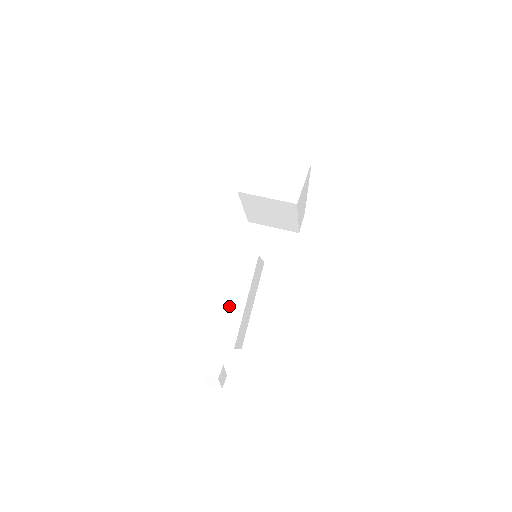
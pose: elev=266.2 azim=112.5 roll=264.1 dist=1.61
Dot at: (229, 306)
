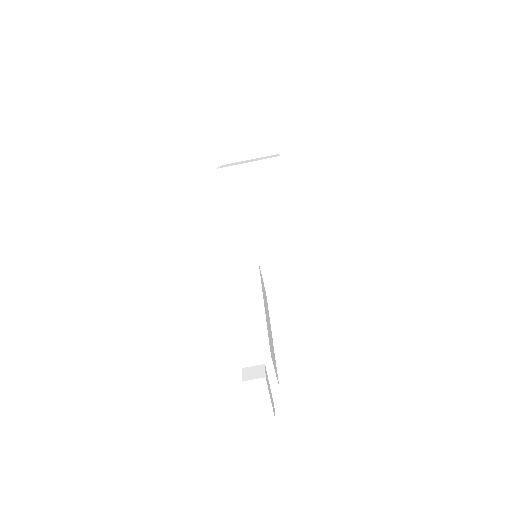
Dot at: (244, 316)
